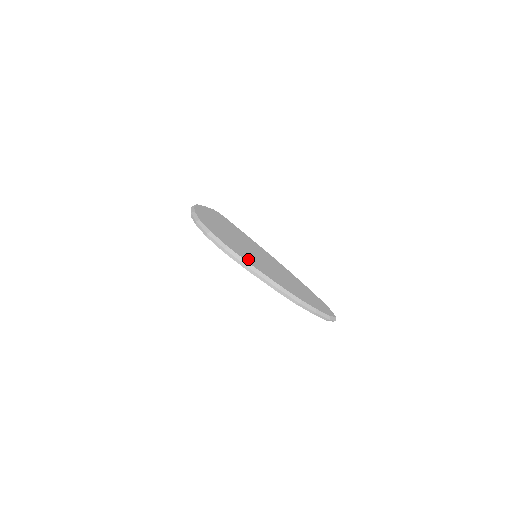
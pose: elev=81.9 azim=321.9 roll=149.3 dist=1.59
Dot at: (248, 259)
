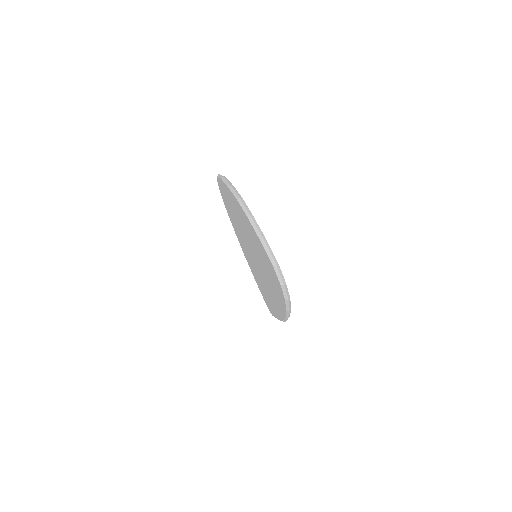
Dot at: occluded
